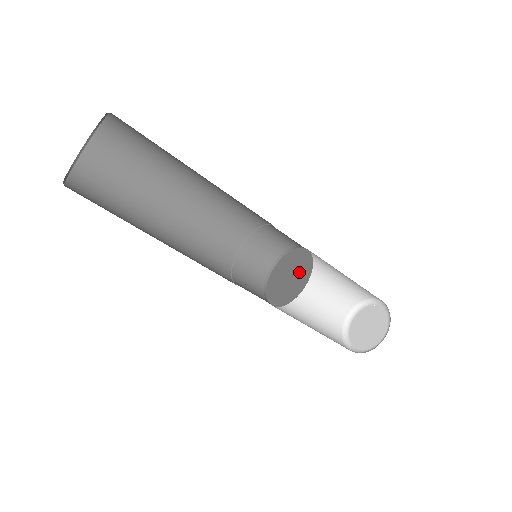
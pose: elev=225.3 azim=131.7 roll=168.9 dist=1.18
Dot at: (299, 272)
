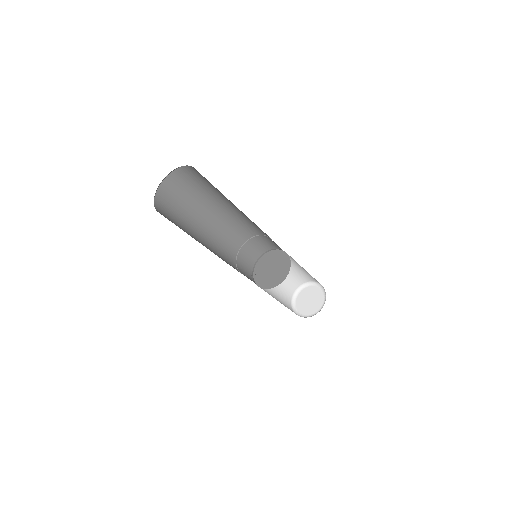
Dot at: (280, 268)
